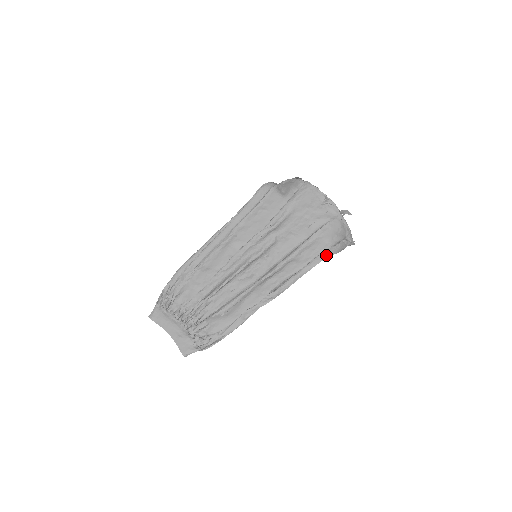
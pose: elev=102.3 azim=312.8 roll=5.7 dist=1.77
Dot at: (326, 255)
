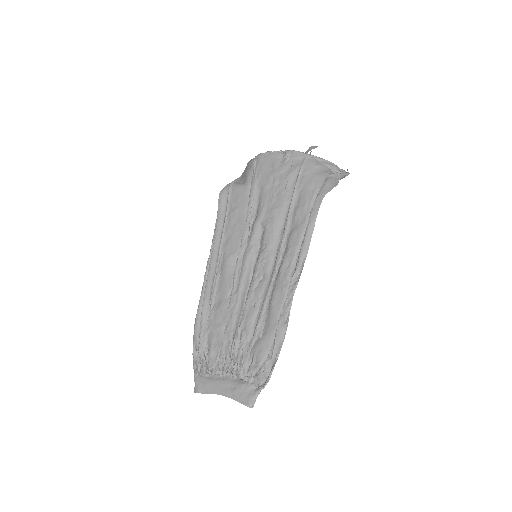
Dot at: (319, 200)
